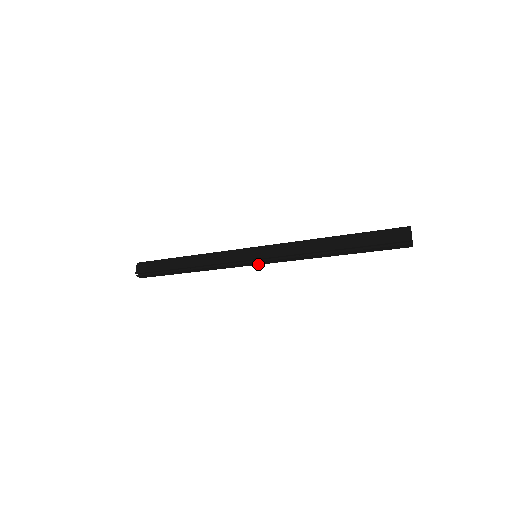
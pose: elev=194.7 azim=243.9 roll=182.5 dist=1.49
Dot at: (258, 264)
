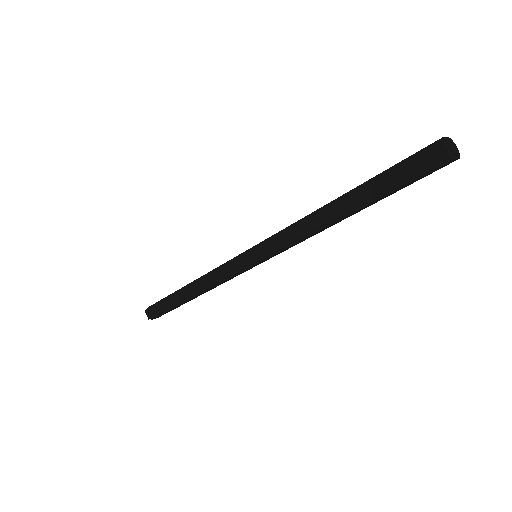
Dot at: (252, 262)
